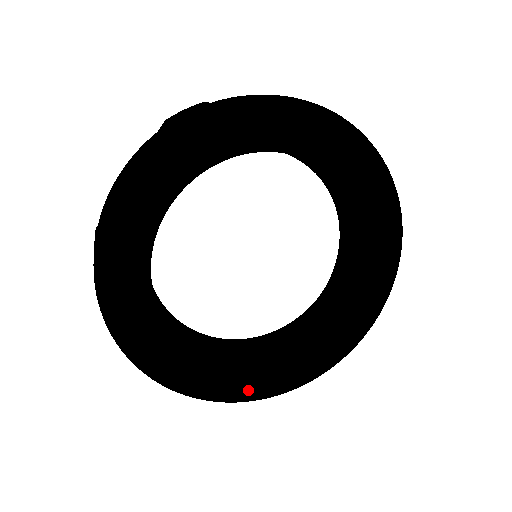
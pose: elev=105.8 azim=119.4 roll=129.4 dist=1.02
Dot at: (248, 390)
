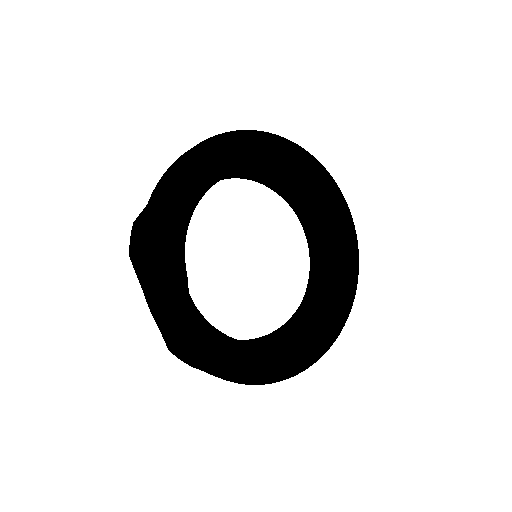
Dot at: (256, 372)
